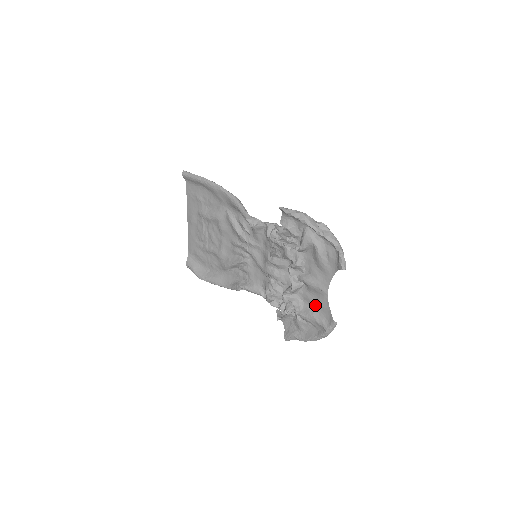
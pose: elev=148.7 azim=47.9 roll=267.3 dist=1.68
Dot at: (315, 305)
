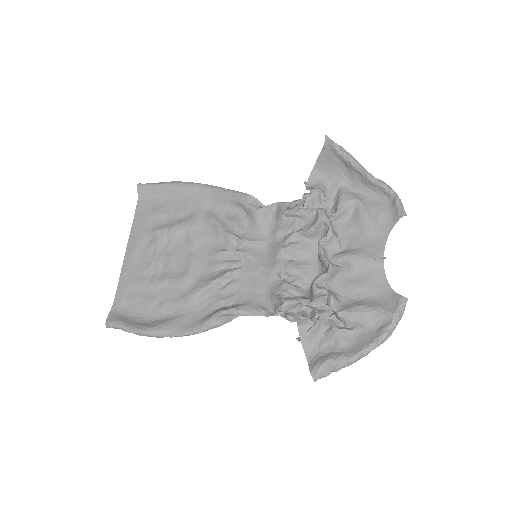
Dot at: (363, 292)
